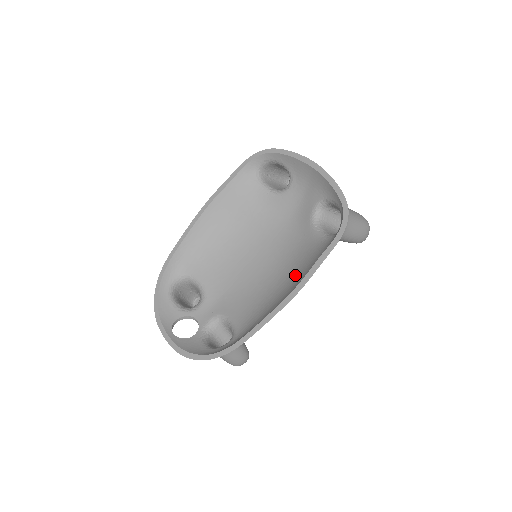
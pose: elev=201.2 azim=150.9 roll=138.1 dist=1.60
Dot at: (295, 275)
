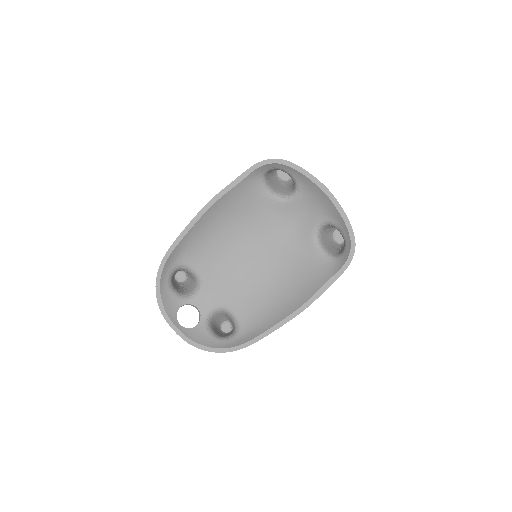
Dot at: (298, 286)
